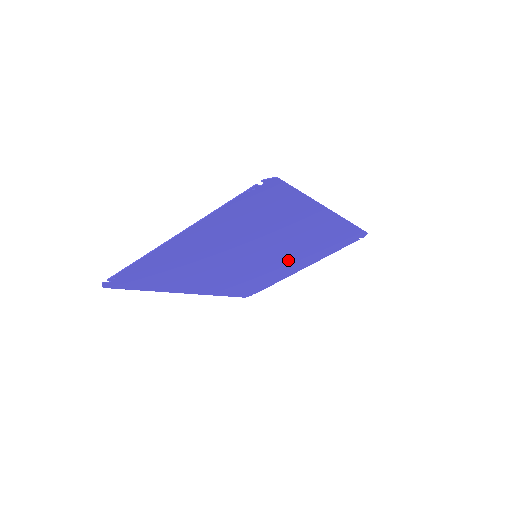
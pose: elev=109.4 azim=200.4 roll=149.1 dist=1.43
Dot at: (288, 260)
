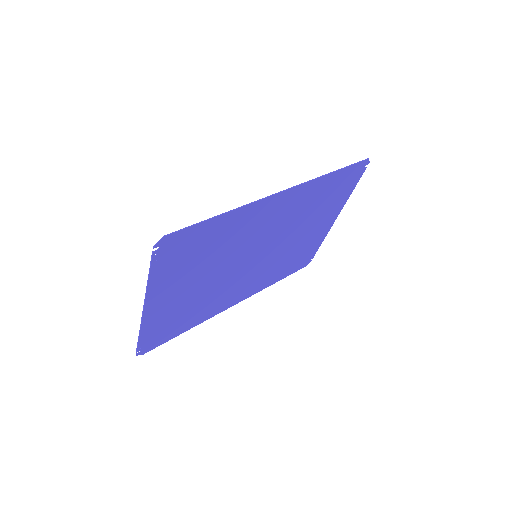
Dot at: (302, 231)
